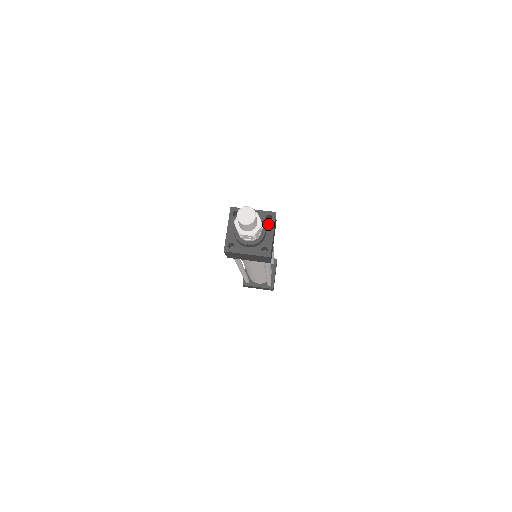
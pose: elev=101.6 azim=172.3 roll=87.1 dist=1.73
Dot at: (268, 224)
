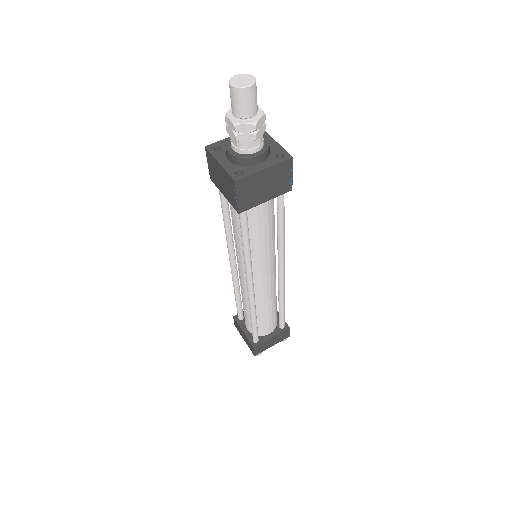
Dot at: (272, 159)
